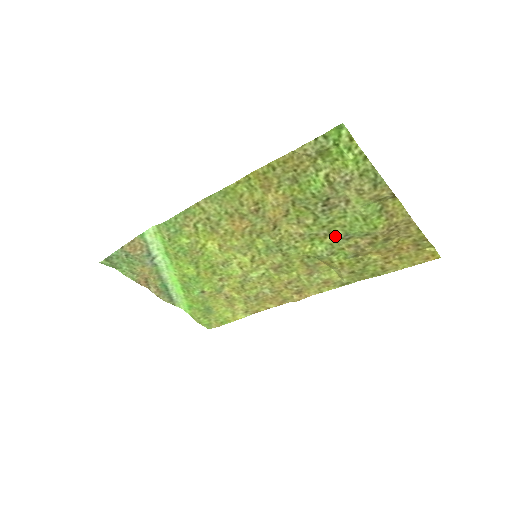
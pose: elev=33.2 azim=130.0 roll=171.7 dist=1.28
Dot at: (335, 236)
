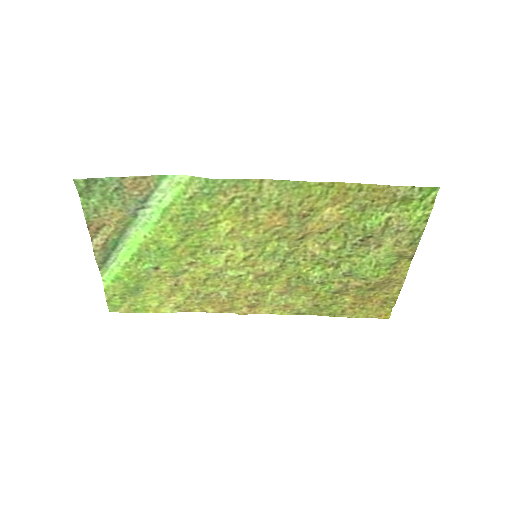
Dot at: (339, 269)
